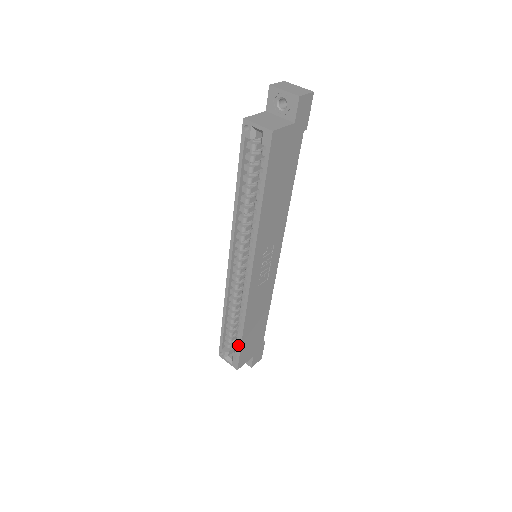
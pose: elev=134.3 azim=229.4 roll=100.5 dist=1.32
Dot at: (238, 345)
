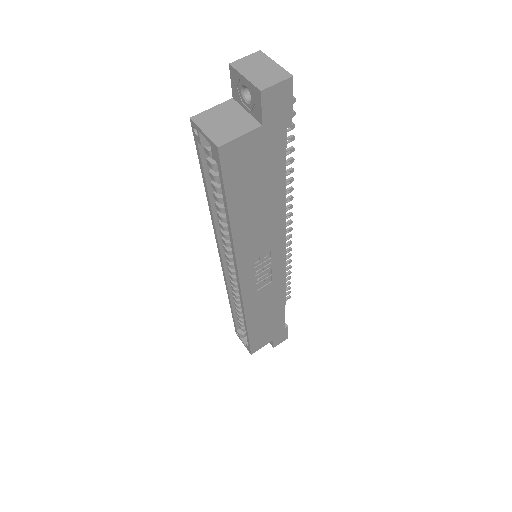
Dot at: occluded
